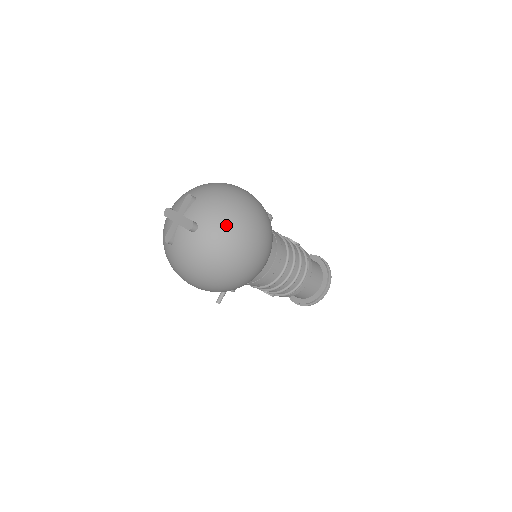
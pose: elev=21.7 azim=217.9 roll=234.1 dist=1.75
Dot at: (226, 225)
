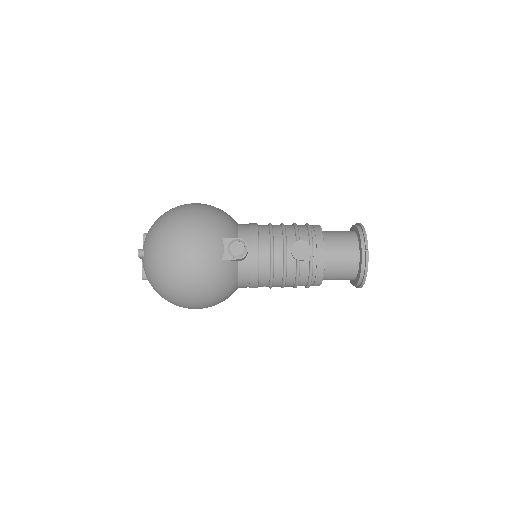
Dot at: (160, 294)
